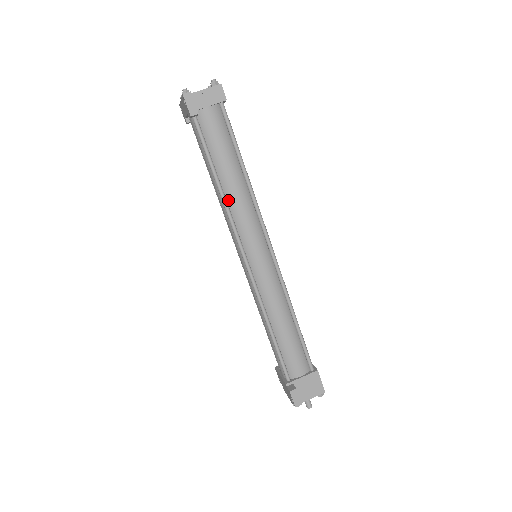
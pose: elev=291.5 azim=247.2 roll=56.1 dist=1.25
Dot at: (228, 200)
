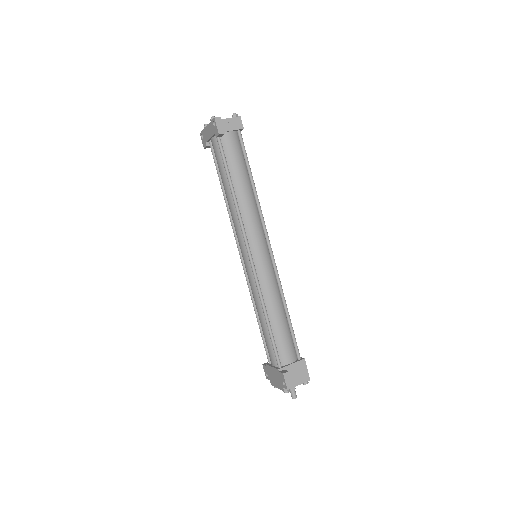
Dot at: (239, 205)
